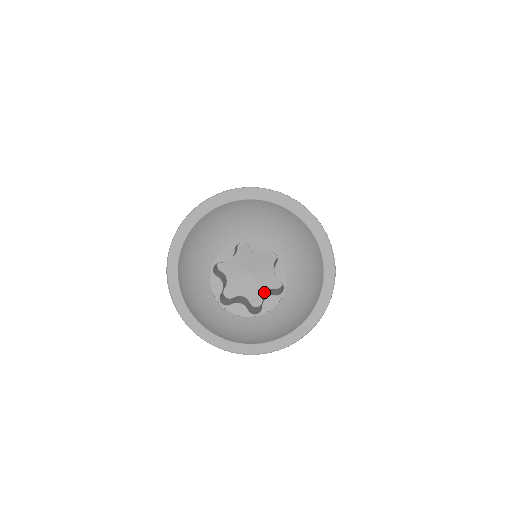
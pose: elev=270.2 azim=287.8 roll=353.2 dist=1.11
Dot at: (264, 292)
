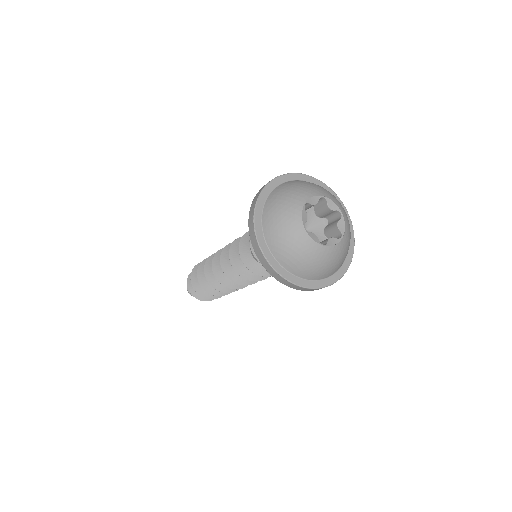
Dot at: occluded
